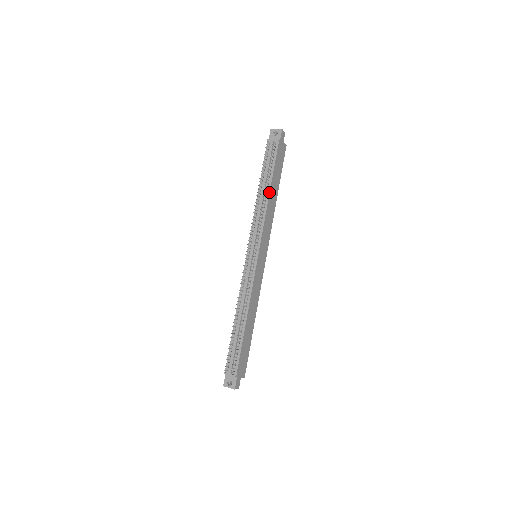
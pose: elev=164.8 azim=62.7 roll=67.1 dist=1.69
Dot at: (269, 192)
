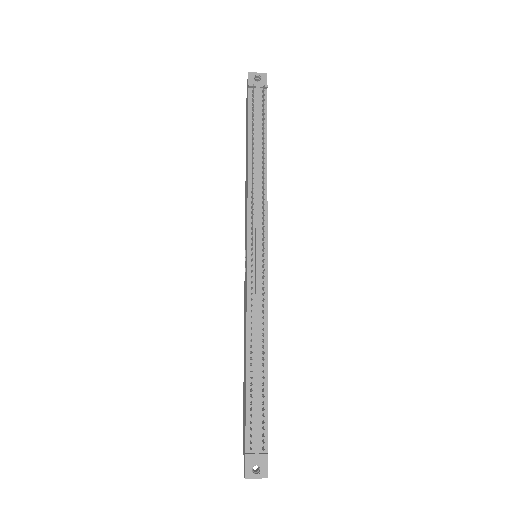
Dot at: (266, 159)
